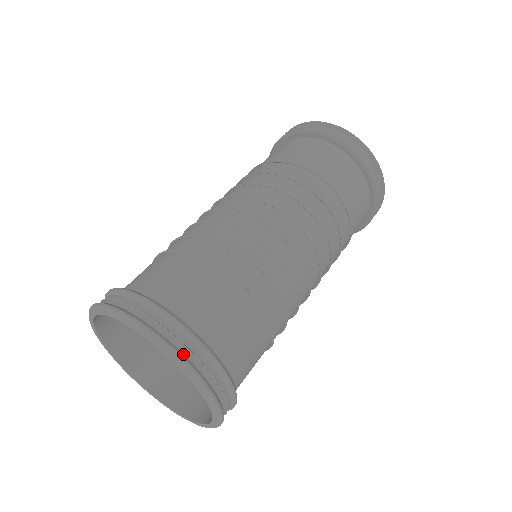
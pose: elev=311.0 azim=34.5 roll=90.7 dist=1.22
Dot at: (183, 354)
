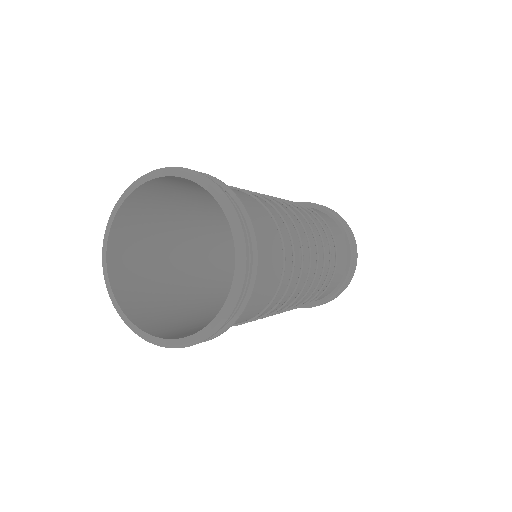
Dot at: (237, 215)
